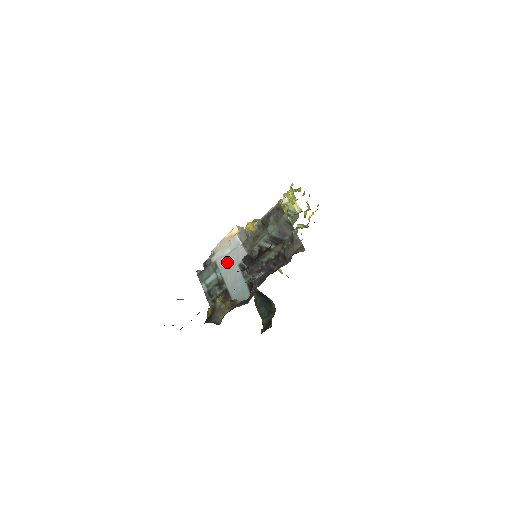
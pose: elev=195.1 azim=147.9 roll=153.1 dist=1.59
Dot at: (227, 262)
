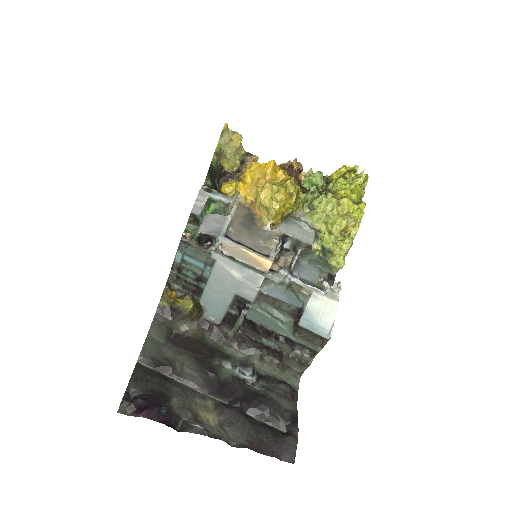
Dot at: (228, 280)
